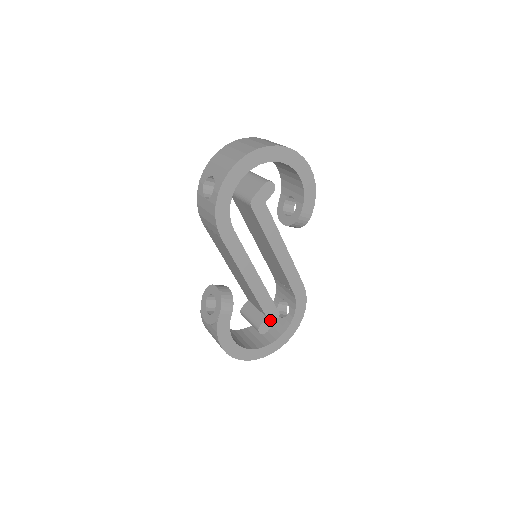
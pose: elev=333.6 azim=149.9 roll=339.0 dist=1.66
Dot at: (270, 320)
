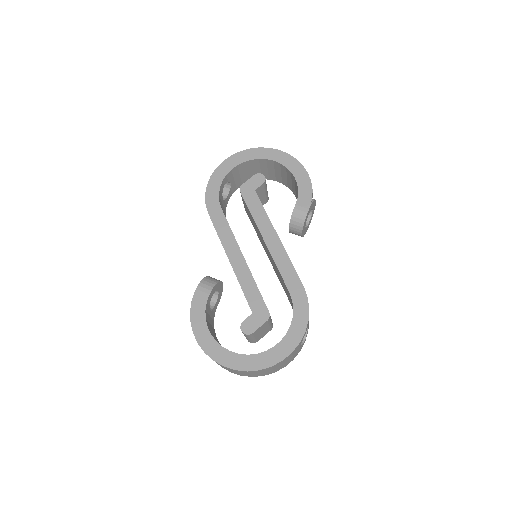
Dot at: (257, 319)
